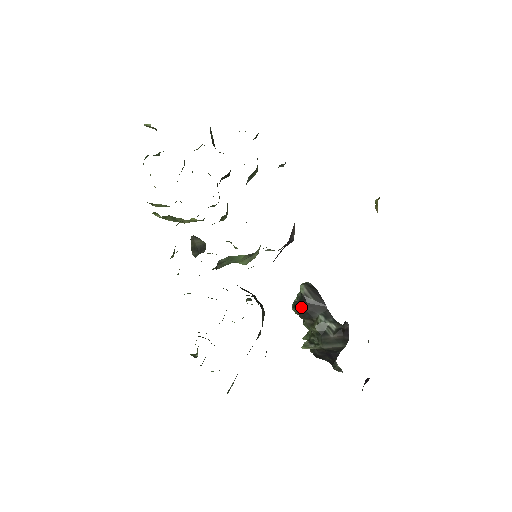
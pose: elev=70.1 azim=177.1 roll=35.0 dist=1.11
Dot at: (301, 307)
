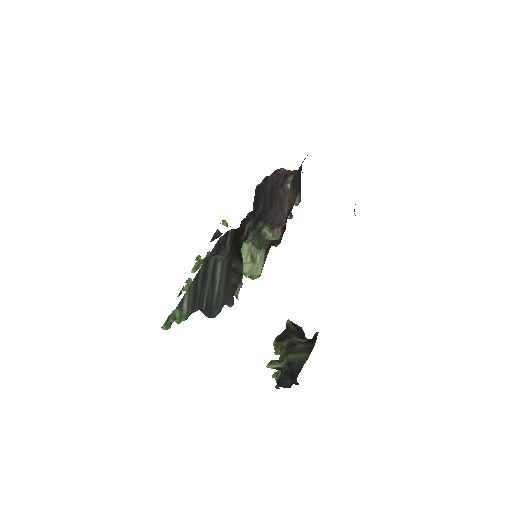
Dot at: (281, 333)
